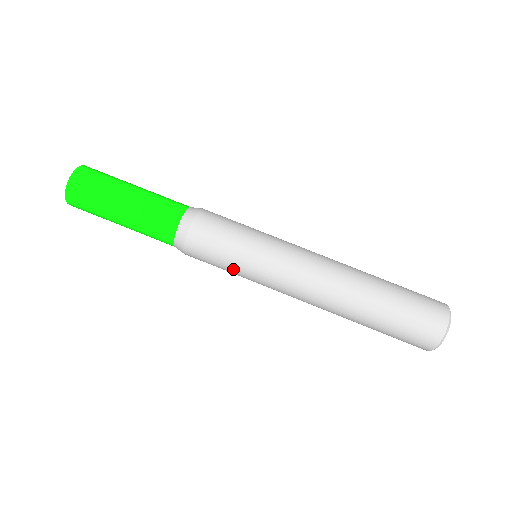
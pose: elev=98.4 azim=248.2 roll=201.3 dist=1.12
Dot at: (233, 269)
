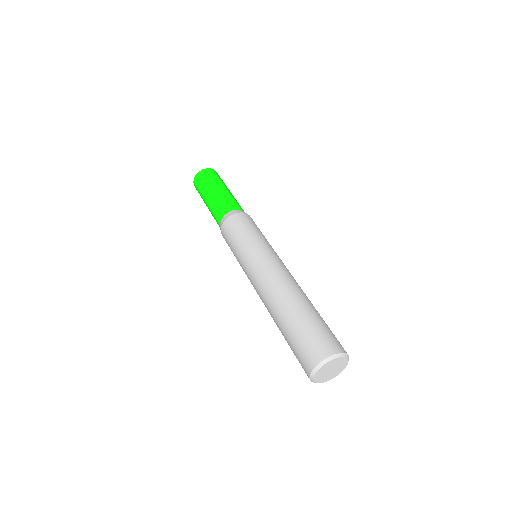
Dot at: (242, 241)
